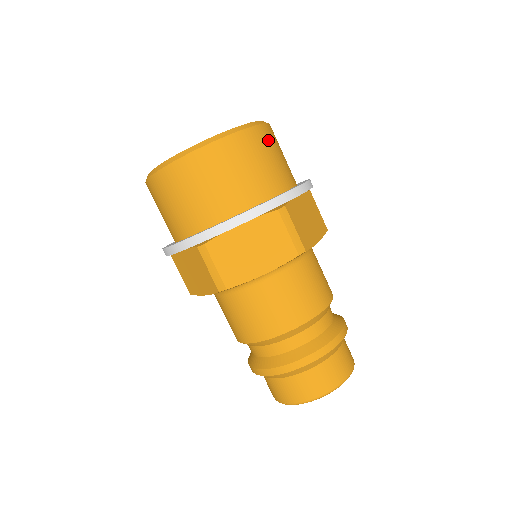
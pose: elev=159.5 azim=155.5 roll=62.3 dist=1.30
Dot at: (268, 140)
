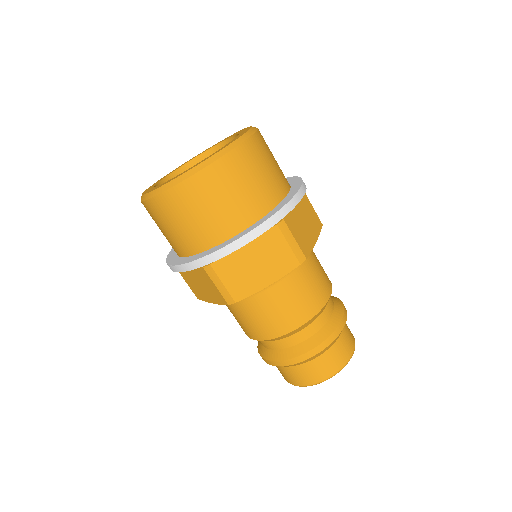
Dot at: (259, 151)
